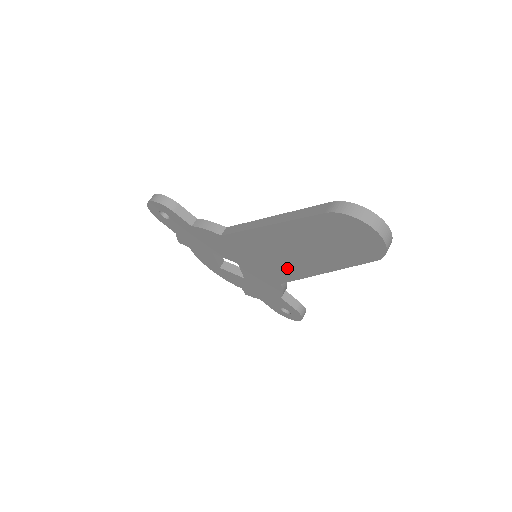
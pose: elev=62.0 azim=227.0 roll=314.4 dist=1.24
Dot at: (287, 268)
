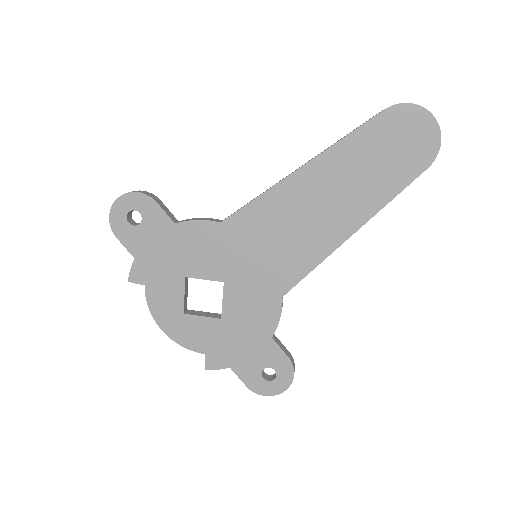
Dot at: (305, 249)
